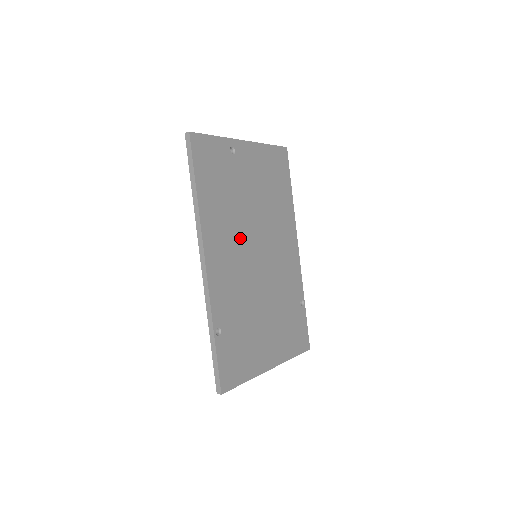
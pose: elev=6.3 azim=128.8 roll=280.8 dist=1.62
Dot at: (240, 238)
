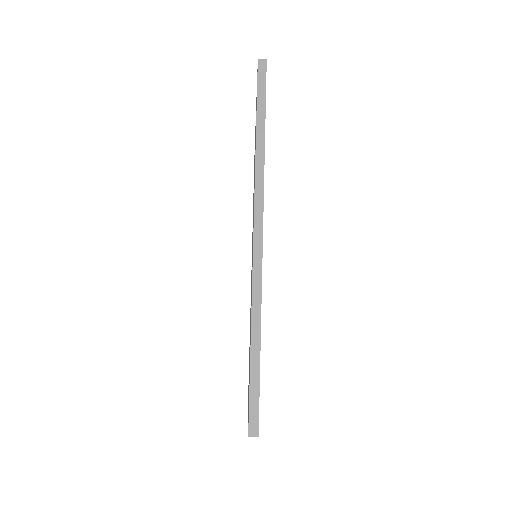
Dot at: occluded
